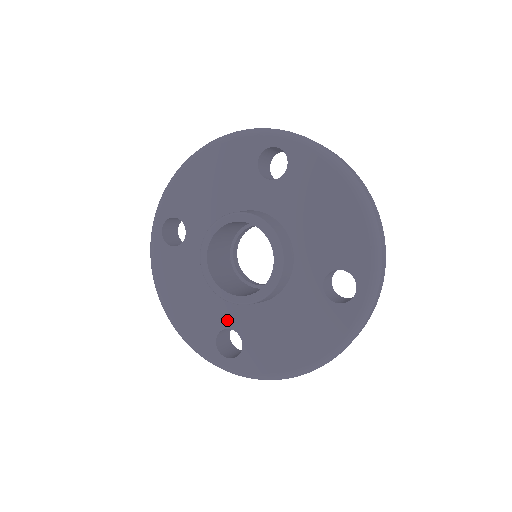
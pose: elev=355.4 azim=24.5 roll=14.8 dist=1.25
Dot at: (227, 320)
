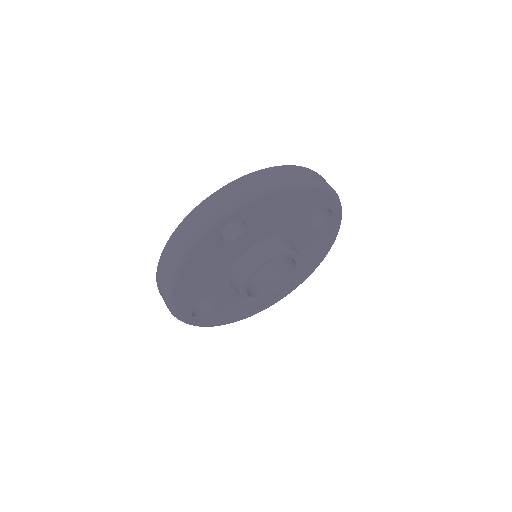
Dot at: occluded
